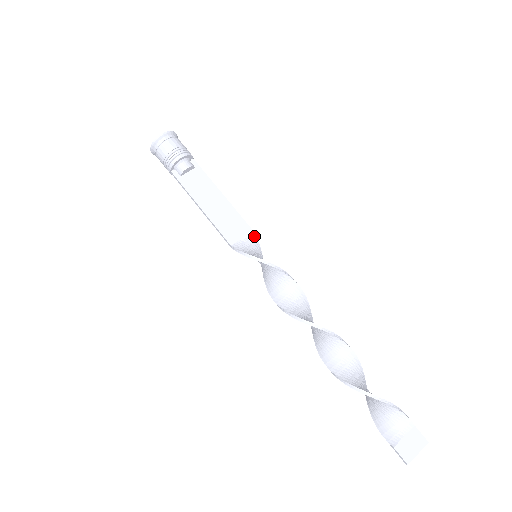
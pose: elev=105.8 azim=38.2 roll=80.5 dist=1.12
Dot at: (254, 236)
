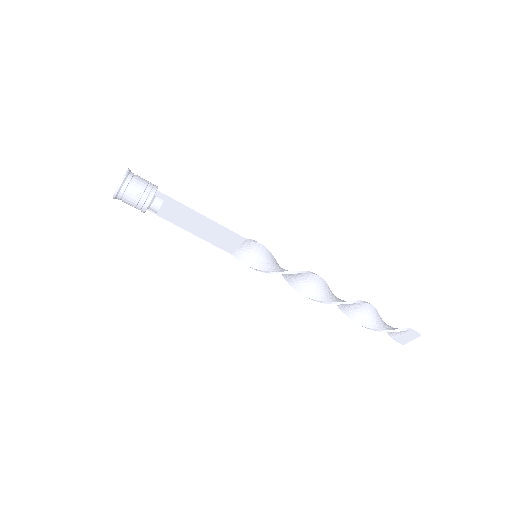
Dot at: (247, 242)
